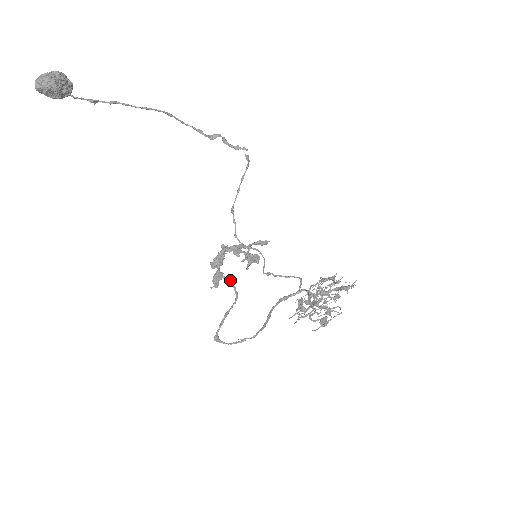
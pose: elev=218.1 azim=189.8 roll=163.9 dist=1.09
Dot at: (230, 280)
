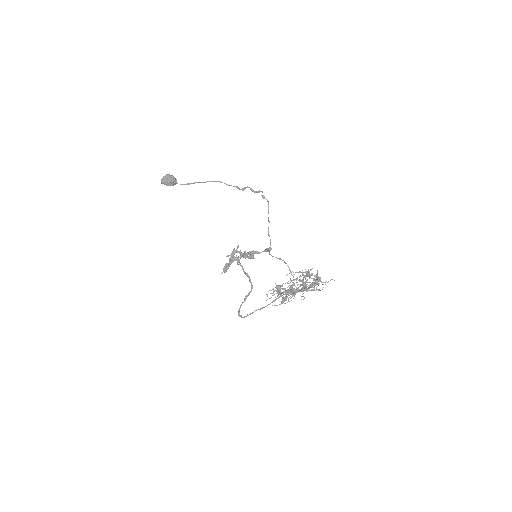
Dot at: (248, 275)
